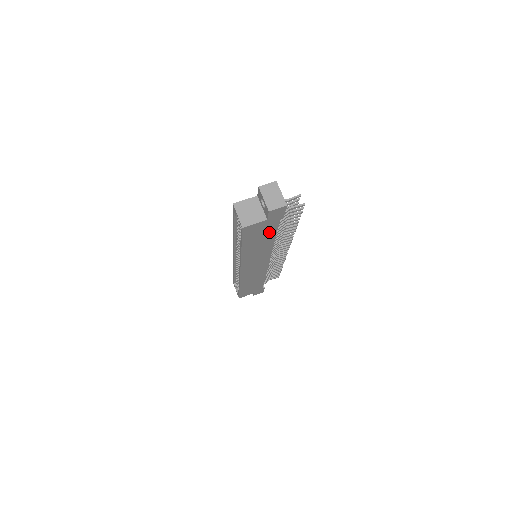
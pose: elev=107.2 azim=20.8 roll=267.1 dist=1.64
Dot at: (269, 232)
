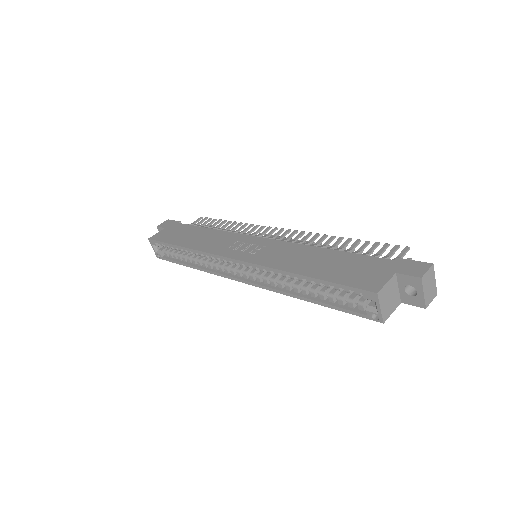
Dot at: occluded
